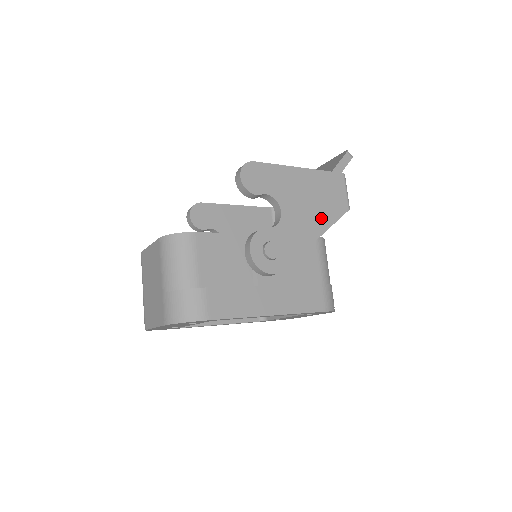
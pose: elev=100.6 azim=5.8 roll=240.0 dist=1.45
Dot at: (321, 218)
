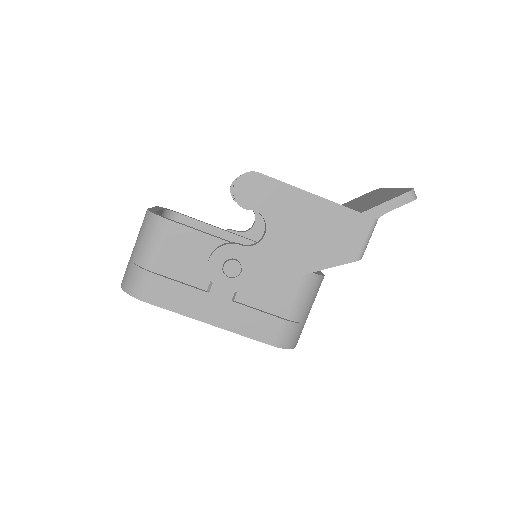
Dot at: (313, 257)
